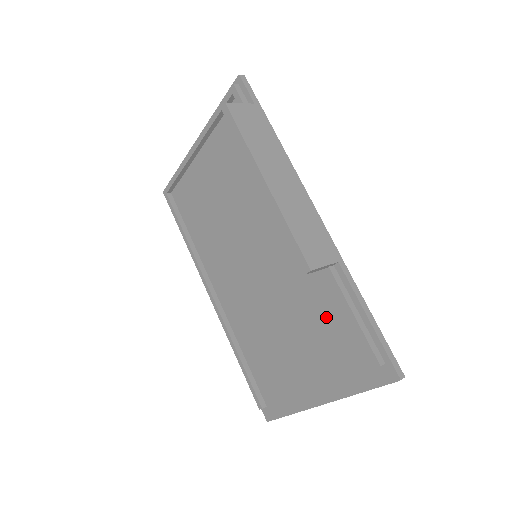
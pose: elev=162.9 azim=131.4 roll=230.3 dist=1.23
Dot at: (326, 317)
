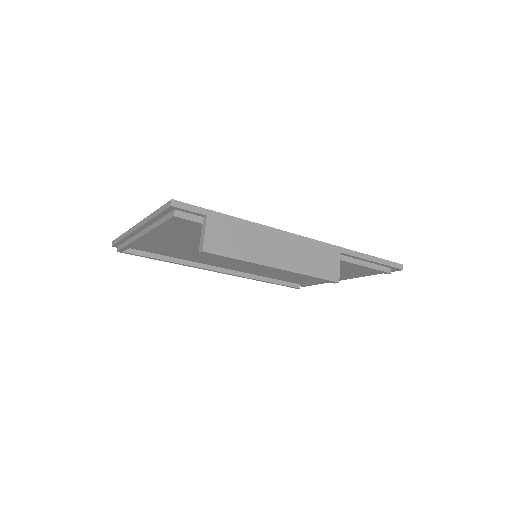
Dot at: occluded
